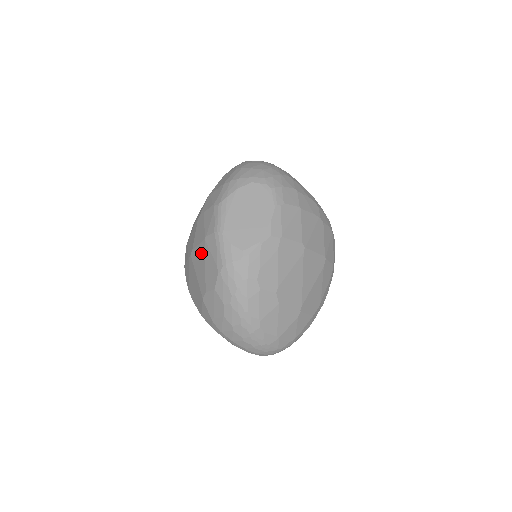
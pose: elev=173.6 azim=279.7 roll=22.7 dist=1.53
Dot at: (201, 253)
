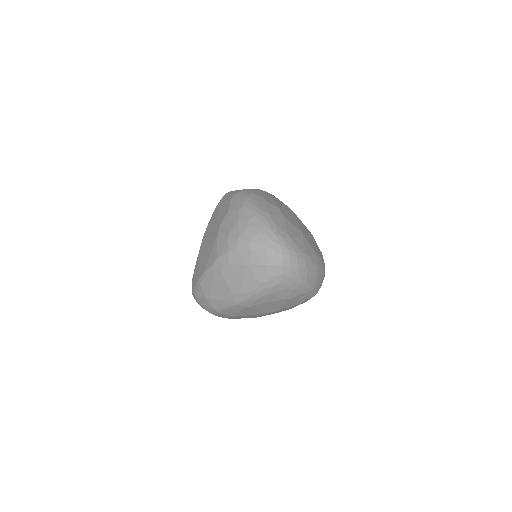
Dot at: (213, 218)
